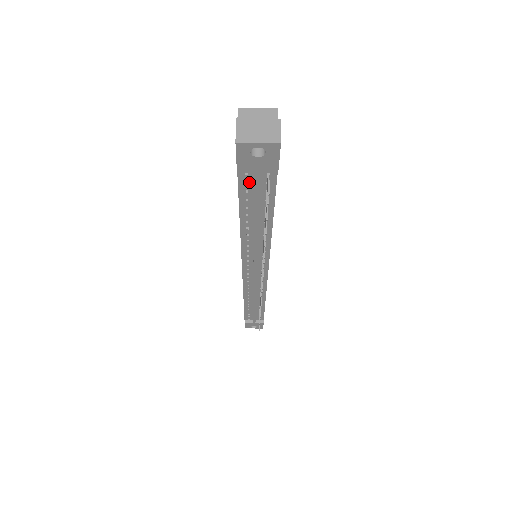
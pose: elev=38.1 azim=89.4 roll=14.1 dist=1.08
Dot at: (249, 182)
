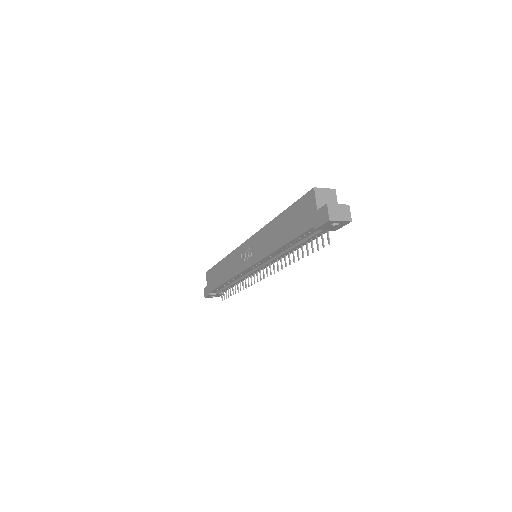
Dot at: (312, 232)
